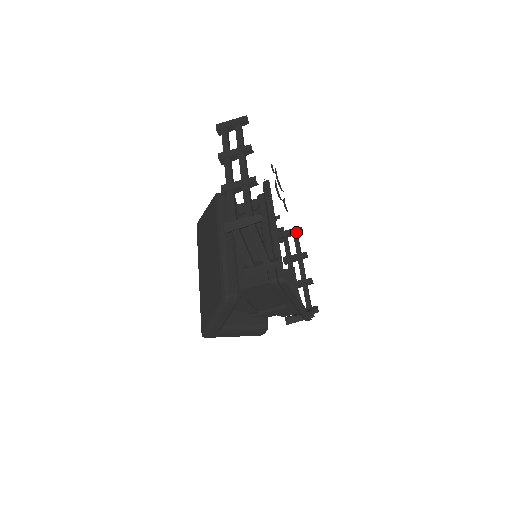
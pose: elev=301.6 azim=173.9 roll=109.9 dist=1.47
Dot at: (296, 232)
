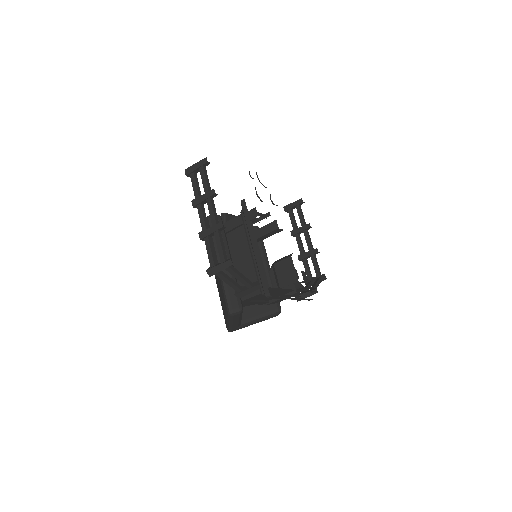
Dot at: (298, 205)
